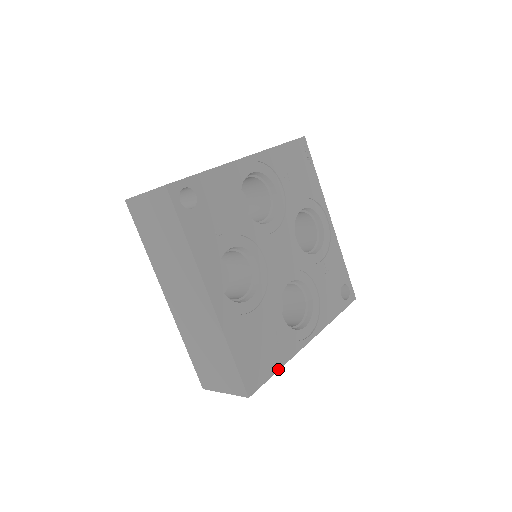
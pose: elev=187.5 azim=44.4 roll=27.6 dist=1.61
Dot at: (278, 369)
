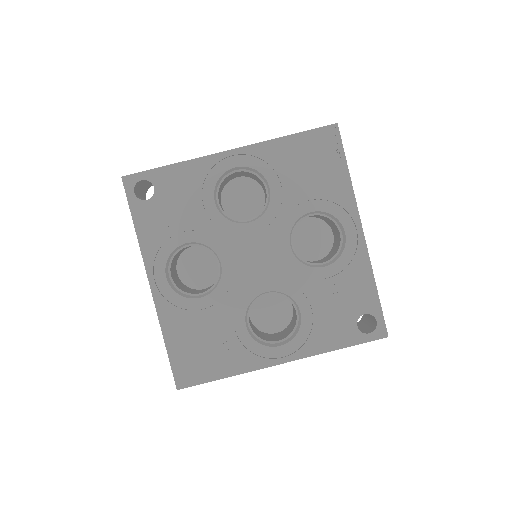
Dot at: (224, 377)
